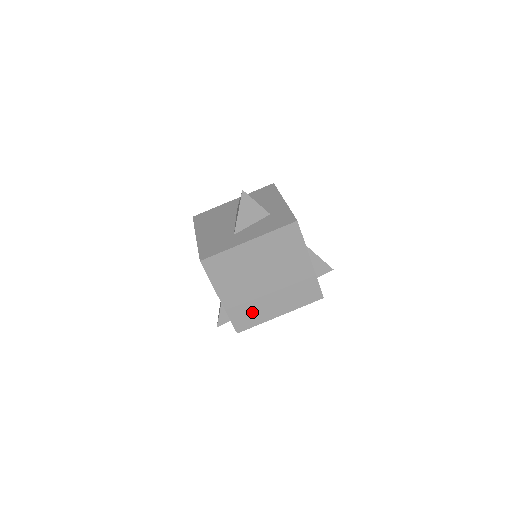
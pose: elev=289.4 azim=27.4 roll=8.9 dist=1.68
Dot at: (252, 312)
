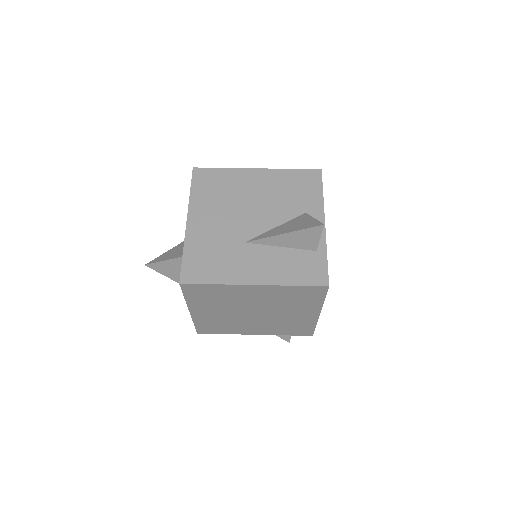
Dot at: (293, 325)
